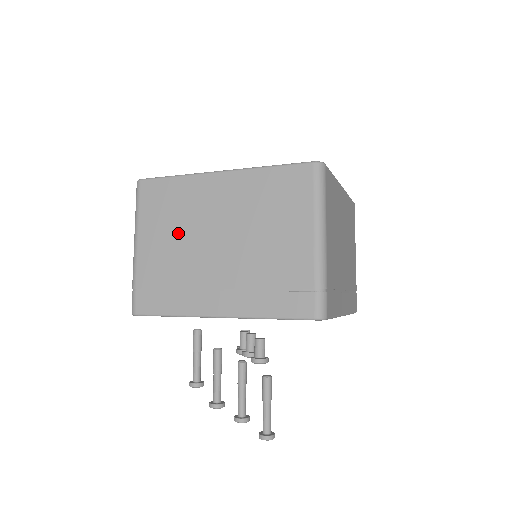
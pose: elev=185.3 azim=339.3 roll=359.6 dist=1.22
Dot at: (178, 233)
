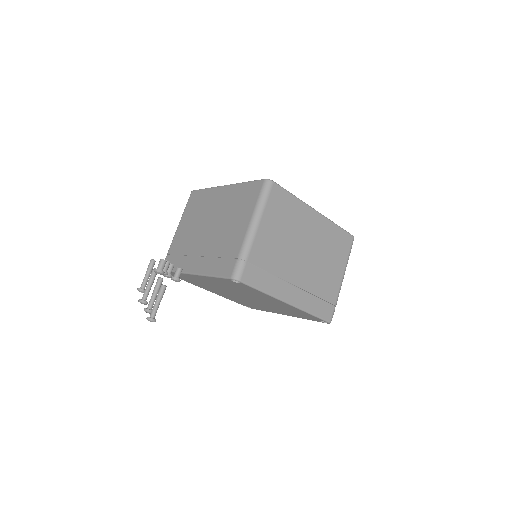
Dot at: (195, 222)
